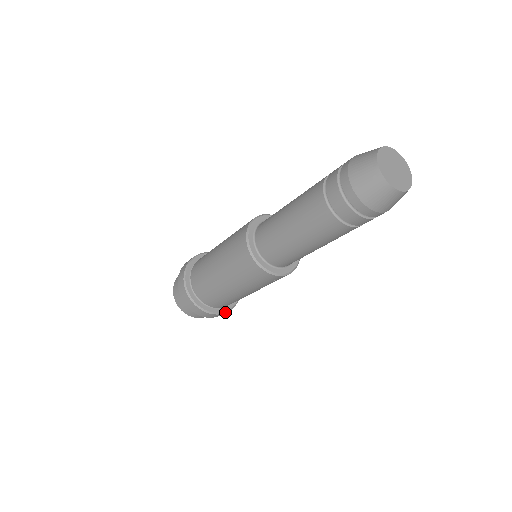
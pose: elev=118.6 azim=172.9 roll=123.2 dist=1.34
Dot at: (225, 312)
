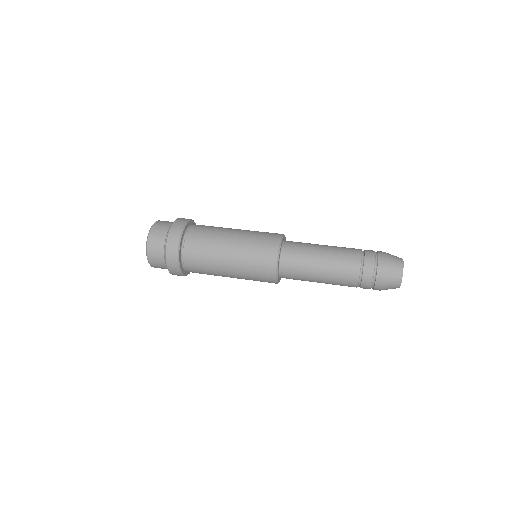
Dot at: occluded
